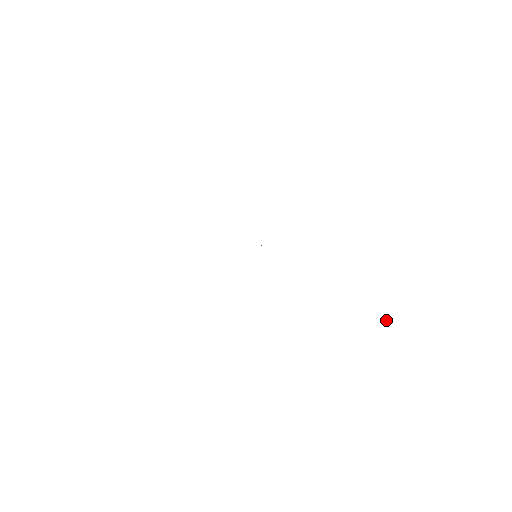
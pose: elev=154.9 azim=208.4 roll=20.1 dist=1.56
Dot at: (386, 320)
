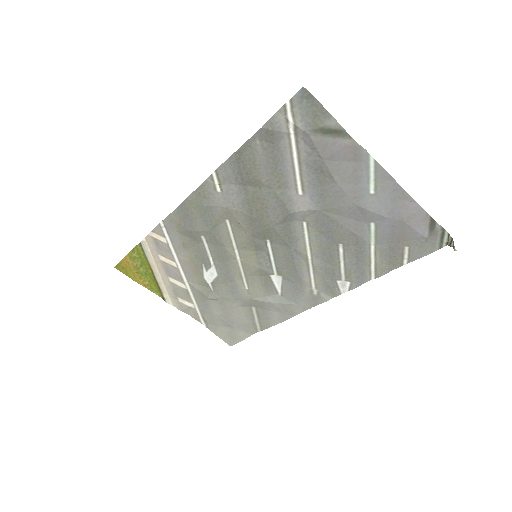
Dot at: (451, 239)
